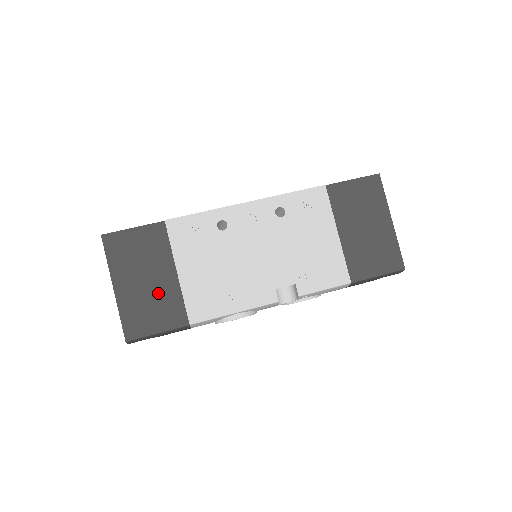
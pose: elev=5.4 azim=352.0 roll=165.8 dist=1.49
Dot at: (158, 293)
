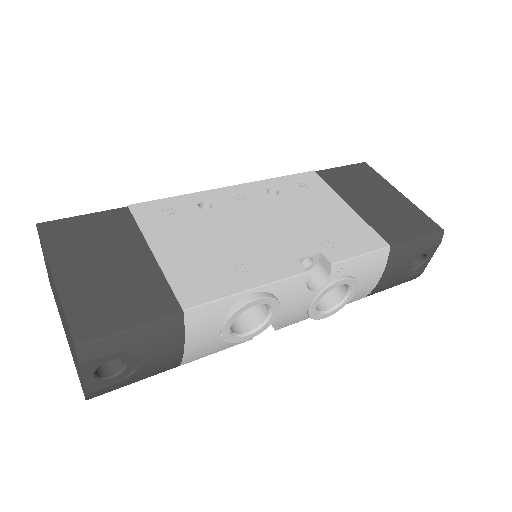
Dot at: (126, 278)
